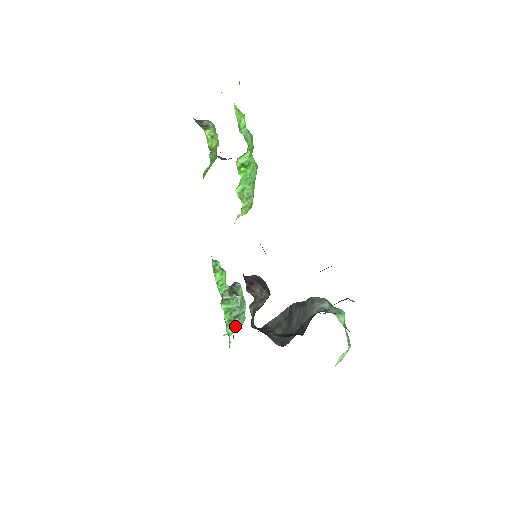
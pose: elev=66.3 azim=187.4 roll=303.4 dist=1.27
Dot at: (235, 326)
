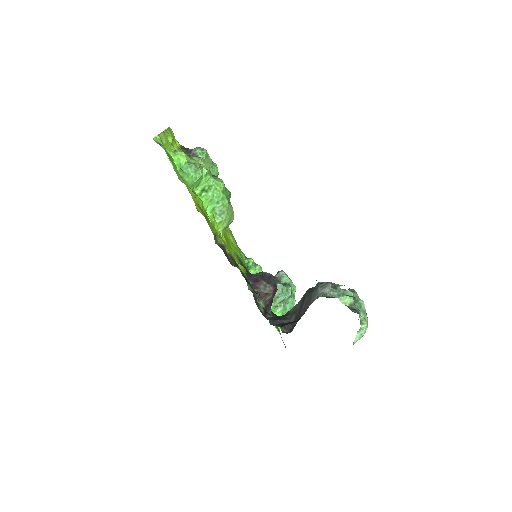
Dot at: (283, 310)
